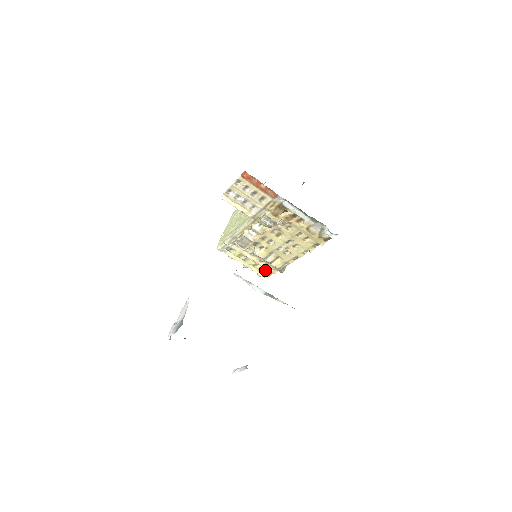
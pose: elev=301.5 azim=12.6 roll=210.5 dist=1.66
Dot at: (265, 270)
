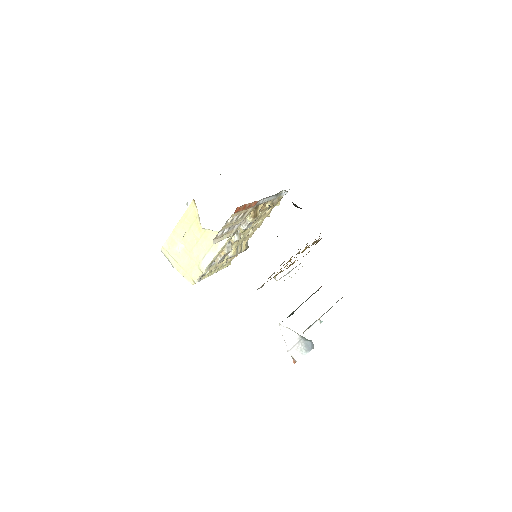
Dot at: (229, 261)
